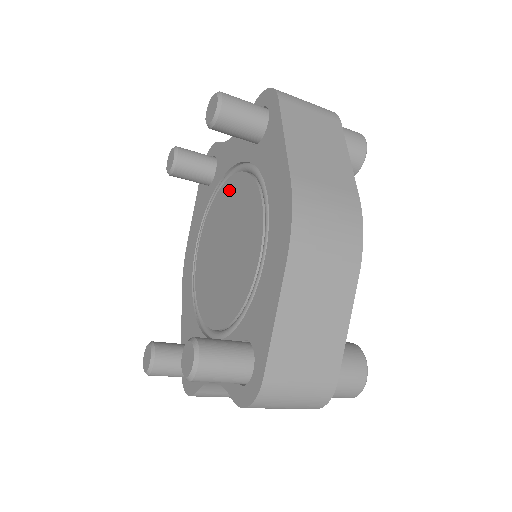
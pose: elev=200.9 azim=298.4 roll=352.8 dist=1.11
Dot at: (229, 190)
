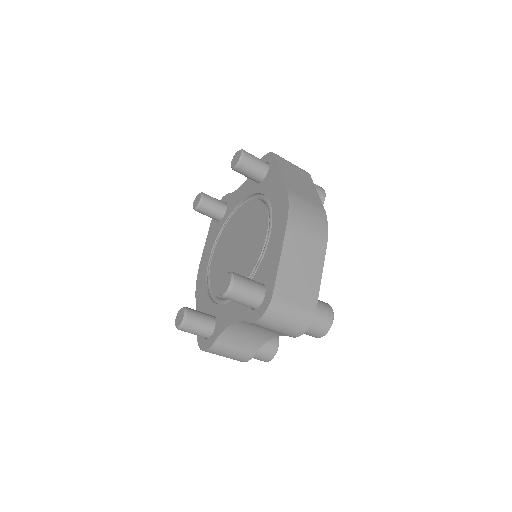
Dot at: (239, 214)
